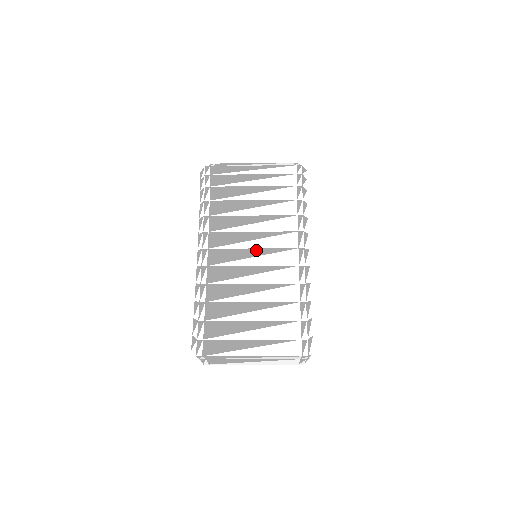
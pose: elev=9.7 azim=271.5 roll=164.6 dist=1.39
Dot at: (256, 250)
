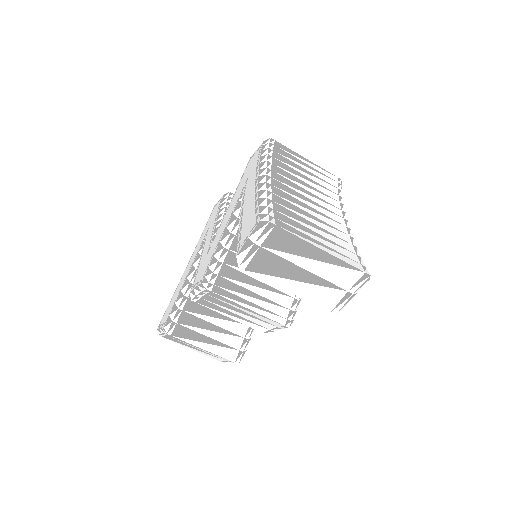
Dot at: (311, 200)
